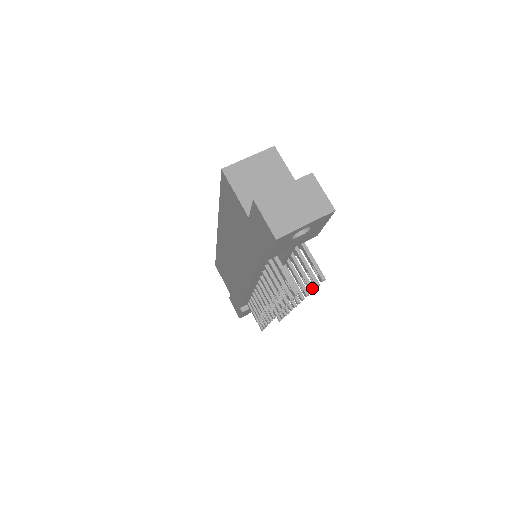
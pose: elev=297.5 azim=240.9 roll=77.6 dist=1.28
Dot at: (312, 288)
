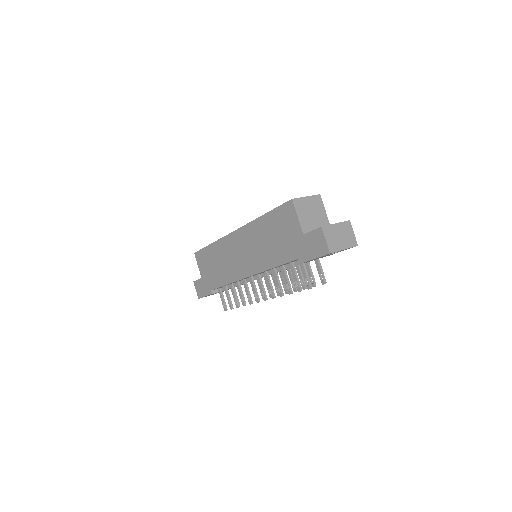
Dot at: (306, 287)
